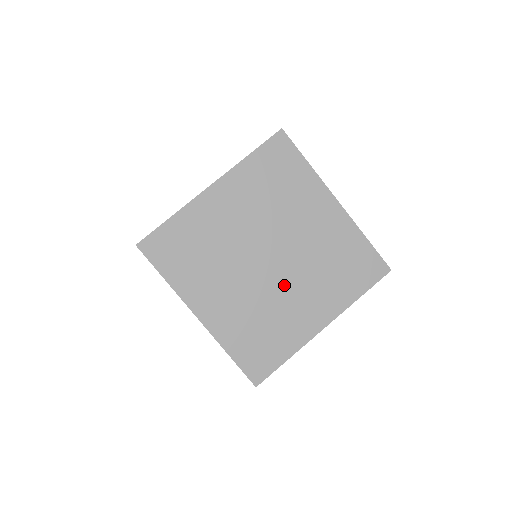
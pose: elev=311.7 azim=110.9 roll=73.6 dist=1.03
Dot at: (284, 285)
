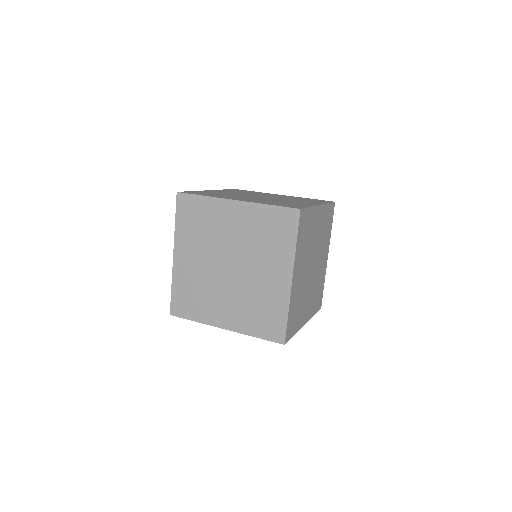
Dot at: (224, 287)
